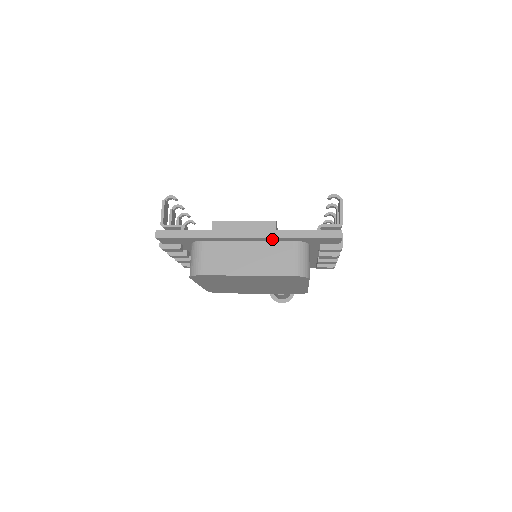
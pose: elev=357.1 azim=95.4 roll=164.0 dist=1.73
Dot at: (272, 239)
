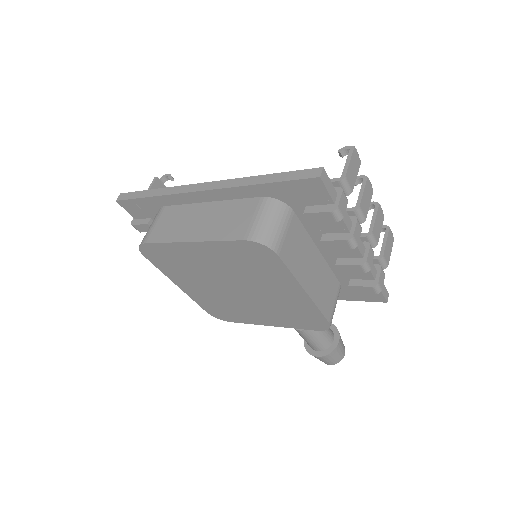
Dot at: (233, 194)
